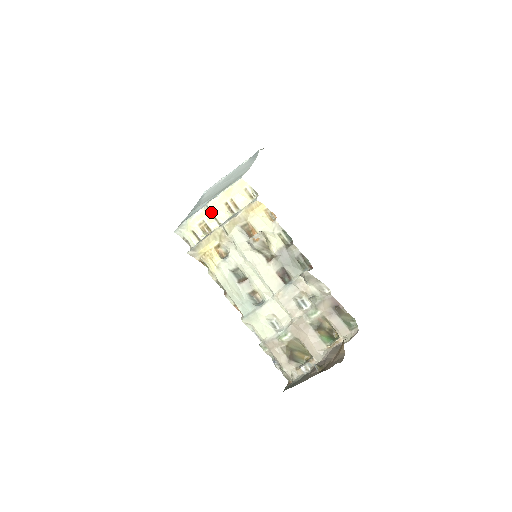
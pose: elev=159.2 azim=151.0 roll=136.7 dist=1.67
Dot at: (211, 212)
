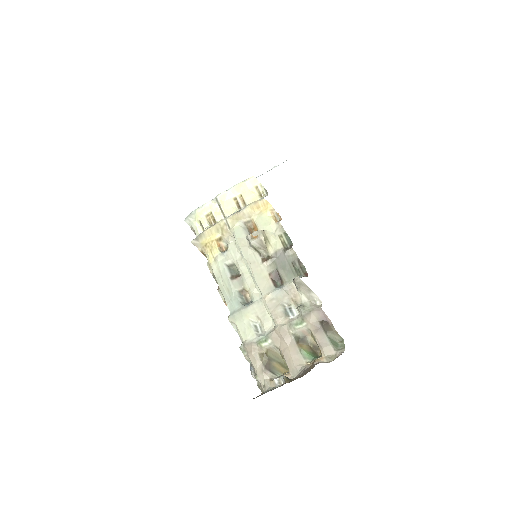
Dot at: (219, 205)
